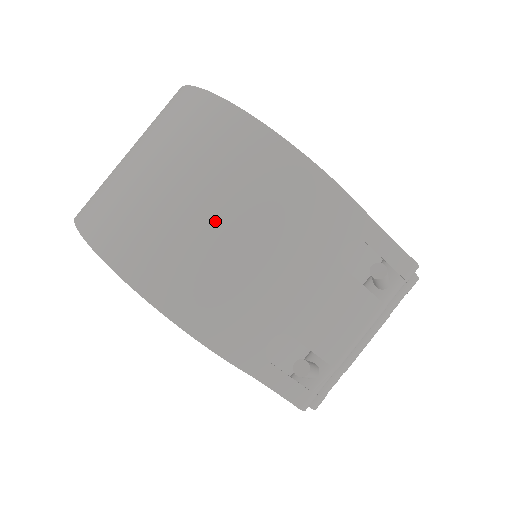
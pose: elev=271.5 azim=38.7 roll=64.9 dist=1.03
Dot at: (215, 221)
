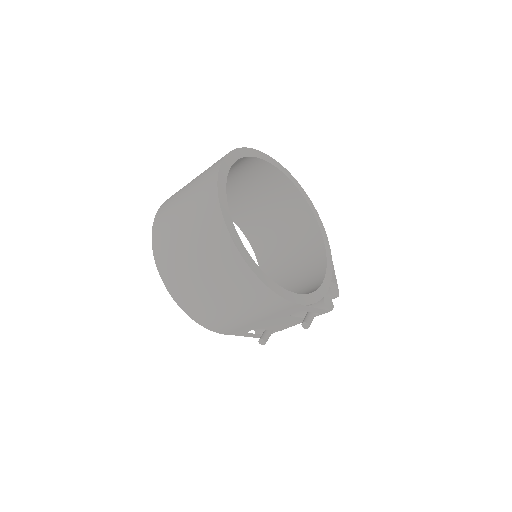
Dot at: (230, 307)
